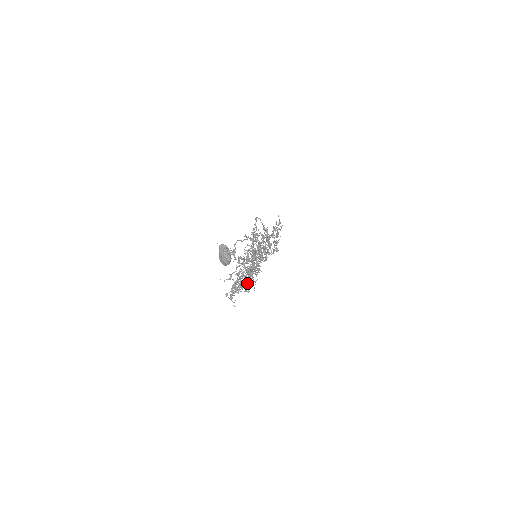
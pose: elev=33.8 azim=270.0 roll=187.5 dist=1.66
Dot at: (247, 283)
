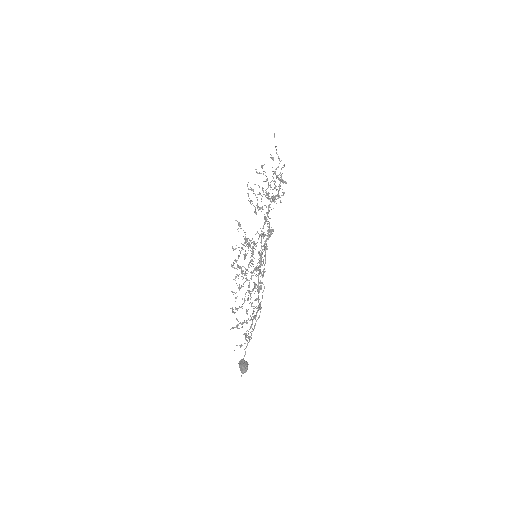
Dot at: occluded
